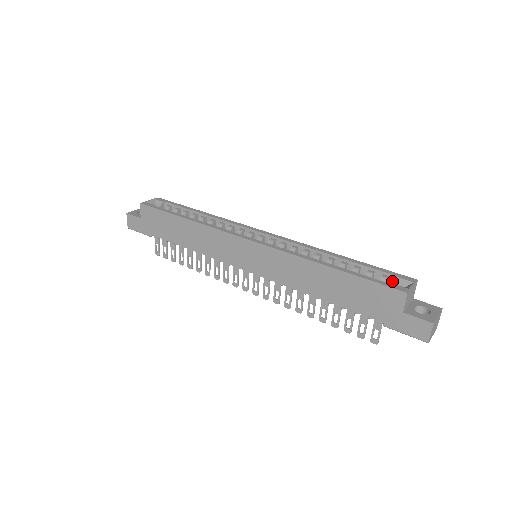
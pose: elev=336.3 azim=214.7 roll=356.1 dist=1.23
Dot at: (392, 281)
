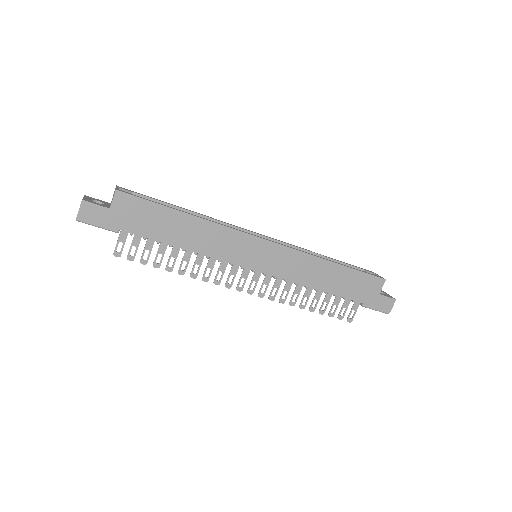
Dot at: occluded
